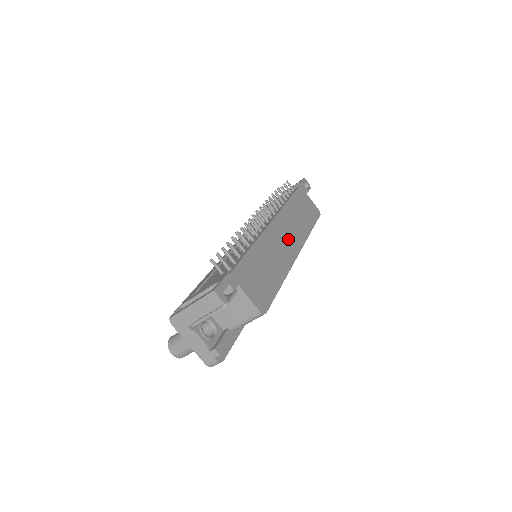
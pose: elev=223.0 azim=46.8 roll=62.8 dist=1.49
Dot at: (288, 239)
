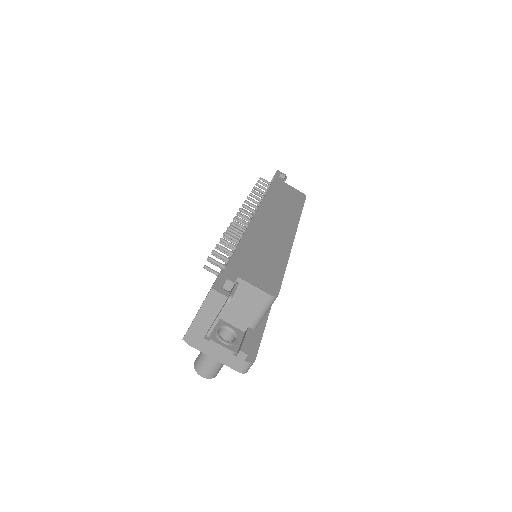
Dot at: (279, 225)
